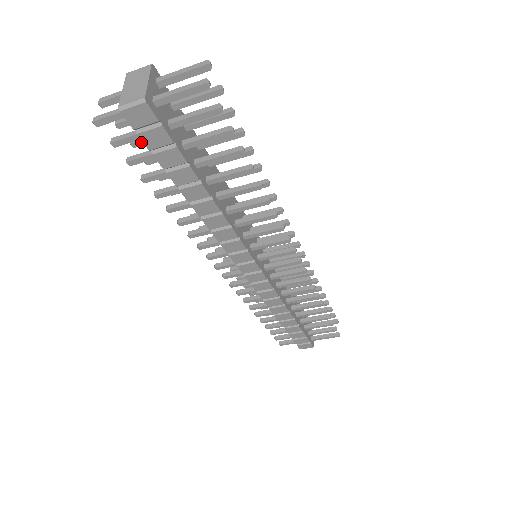
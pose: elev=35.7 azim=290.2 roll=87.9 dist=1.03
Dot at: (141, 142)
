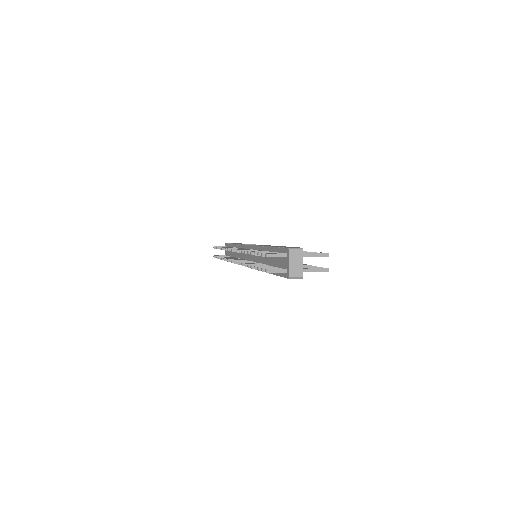
Dot at: occluded
